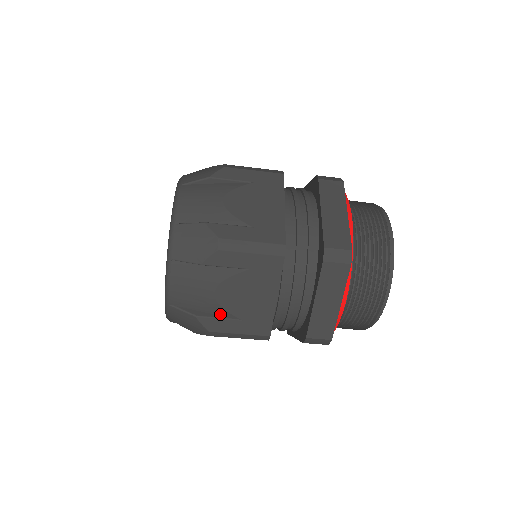
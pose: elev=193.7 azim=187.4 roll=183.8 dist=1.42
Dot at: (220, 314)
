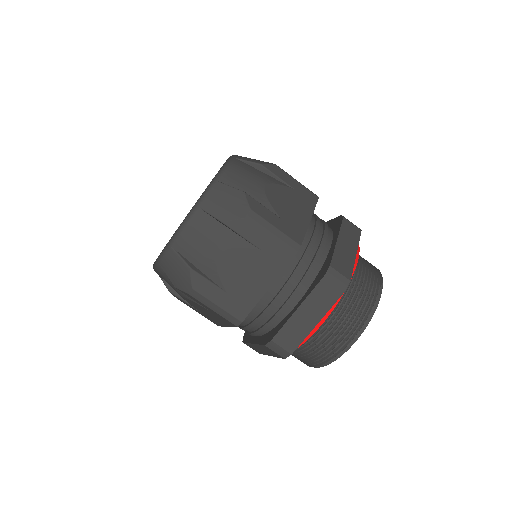
Dot at: occluded
